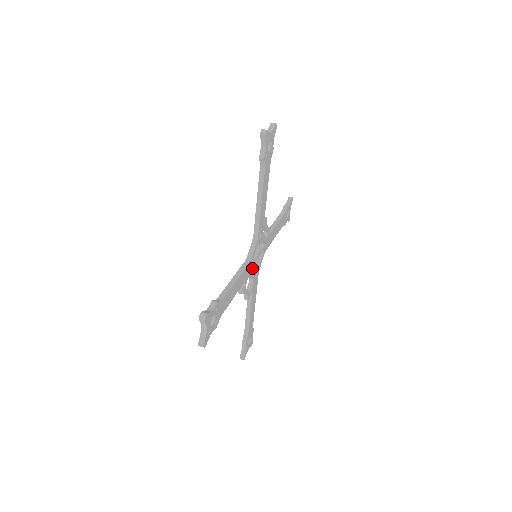
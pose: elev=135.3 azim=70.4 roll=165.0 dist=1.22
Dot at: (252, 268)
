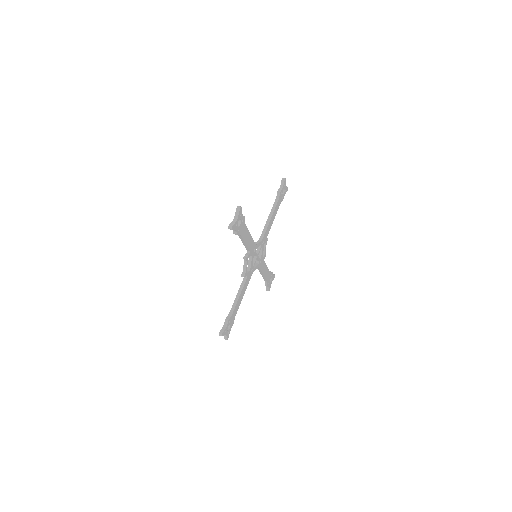
Dot at: occluded
